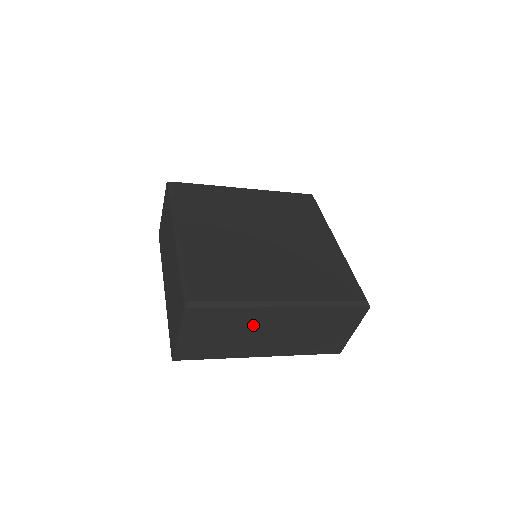
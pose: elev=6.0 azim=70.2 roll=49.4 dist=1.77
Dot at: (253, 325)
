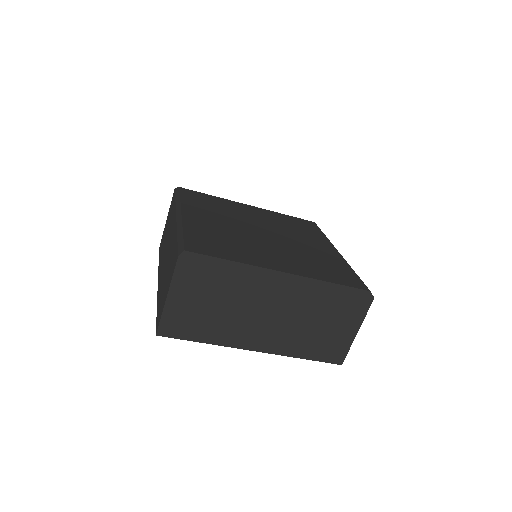
Dot at: (248, 298)
